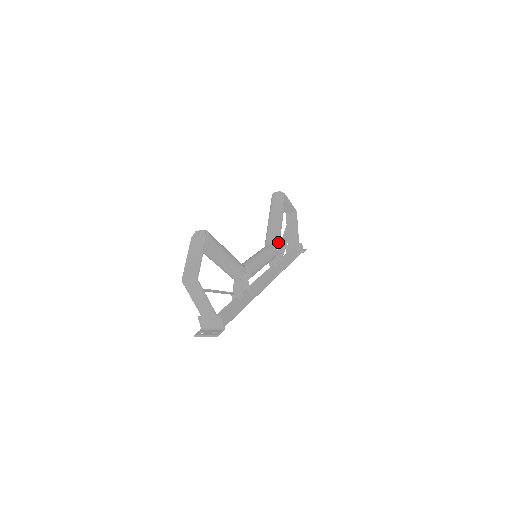
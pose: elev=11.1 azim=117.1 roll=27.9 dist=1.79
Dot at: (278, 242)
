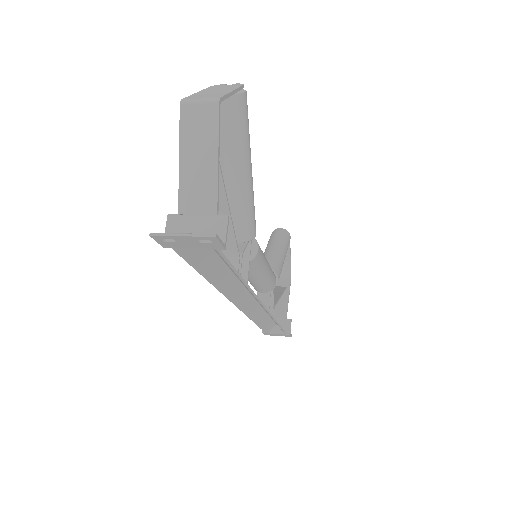
Dot at: (279, 274)
